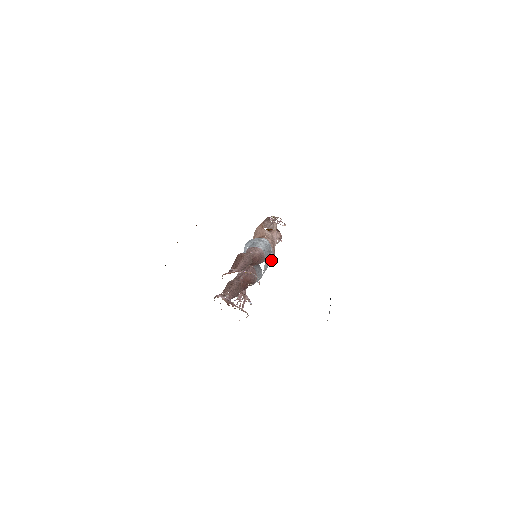
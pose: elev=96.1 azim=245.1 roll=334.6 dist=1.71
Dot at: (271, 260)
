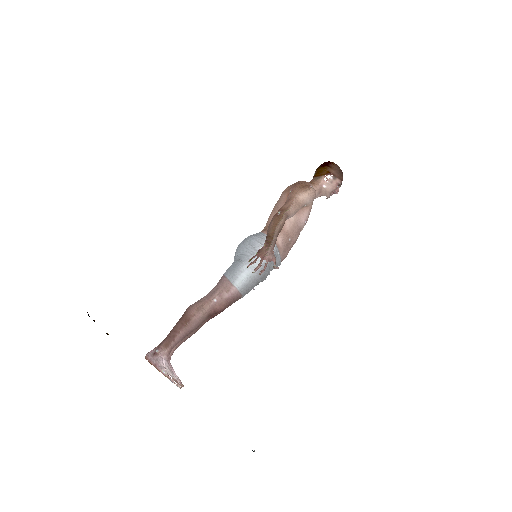
Dot at: (277, 265)
